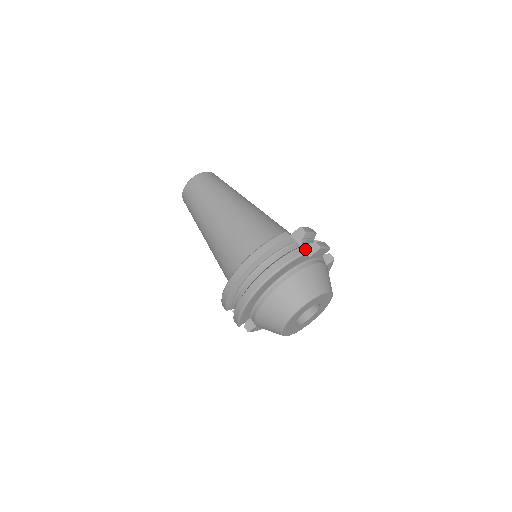
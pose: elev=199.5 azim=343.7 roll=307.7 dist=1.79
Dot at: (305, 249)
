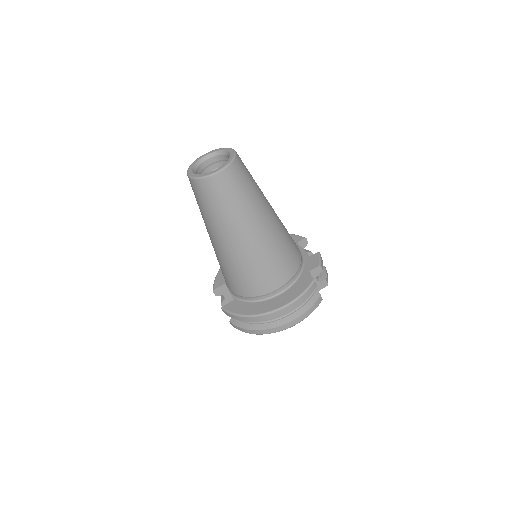
Dot at: occluded
